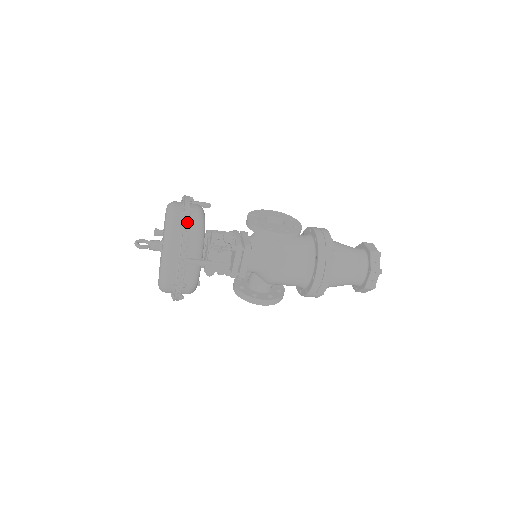
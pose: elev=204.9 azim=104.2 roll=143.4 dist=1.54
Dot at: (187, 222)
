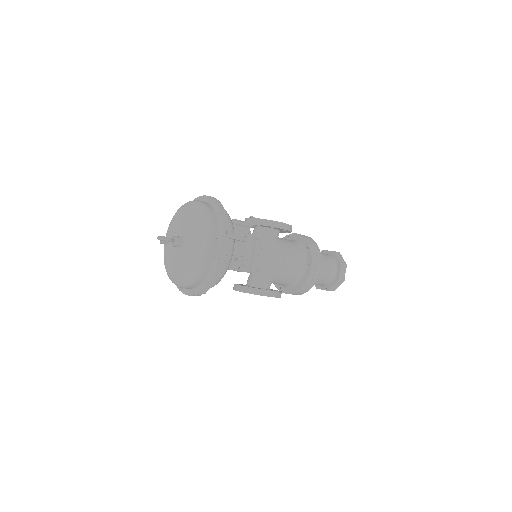
Dot at: (220, 204)
